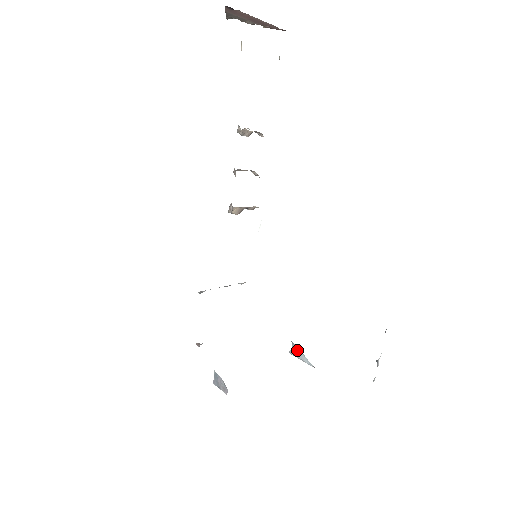
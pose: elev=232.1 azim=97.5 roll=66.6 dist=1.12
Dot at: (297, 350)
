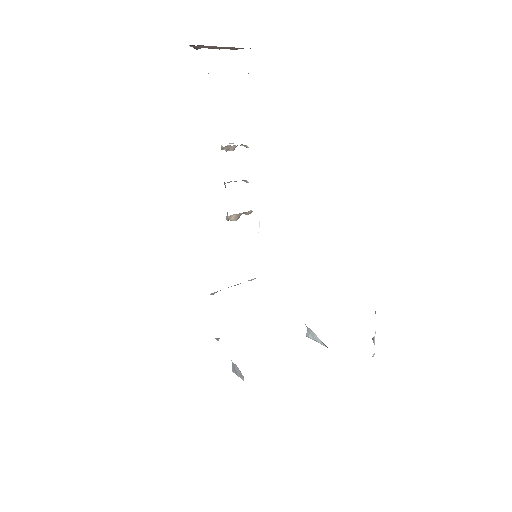
Dot at: (311, 333)
